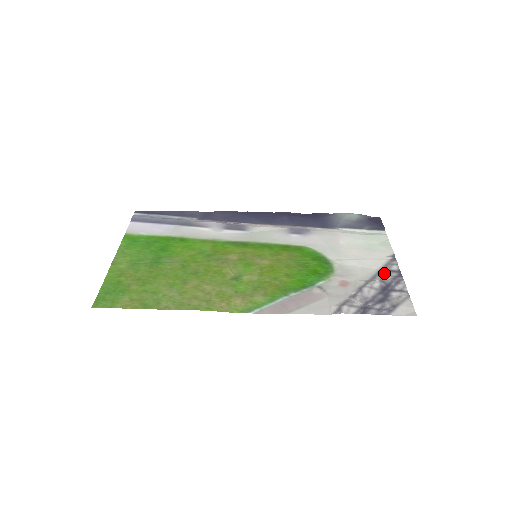
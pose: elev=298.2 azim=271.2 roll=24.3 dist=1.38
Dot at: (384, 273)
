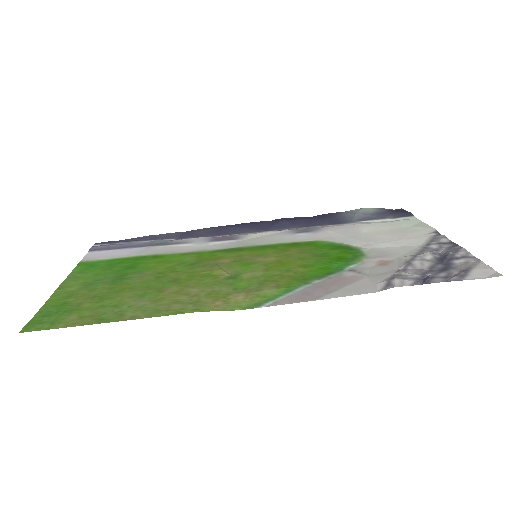
Dot at: (433, 247)
